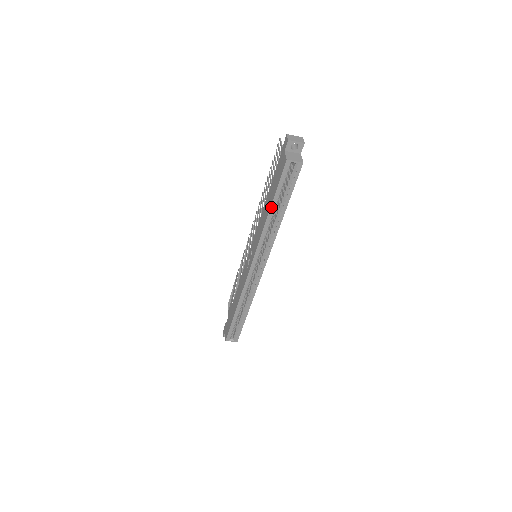
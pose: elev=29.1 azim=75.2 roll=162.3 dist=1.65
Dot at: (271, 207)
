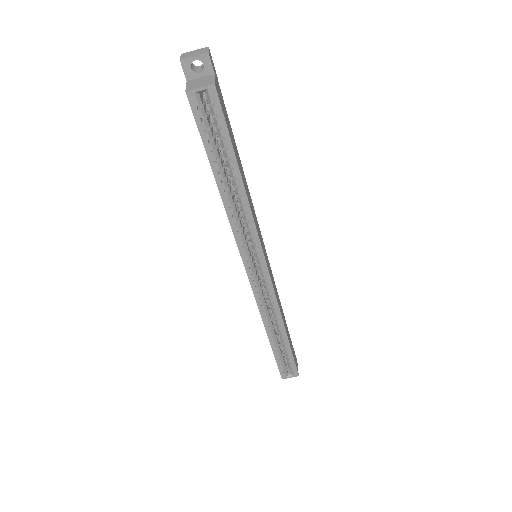
Dot at: (215, 178)
